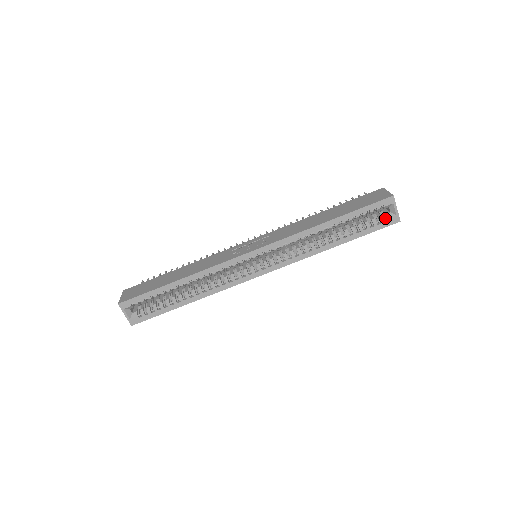
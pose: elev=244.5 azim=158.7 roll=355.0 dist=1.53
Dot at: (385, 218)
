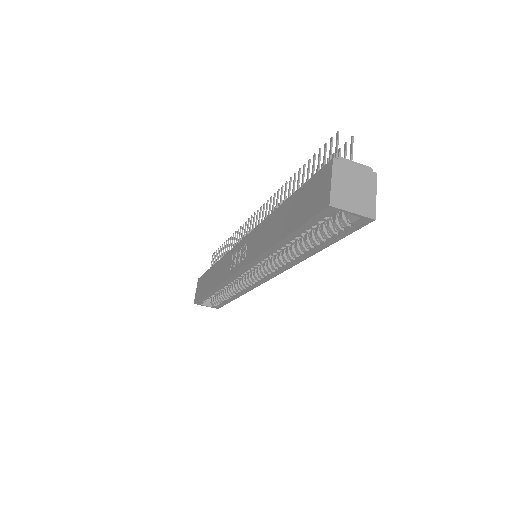
Dot at: (349, 220)
